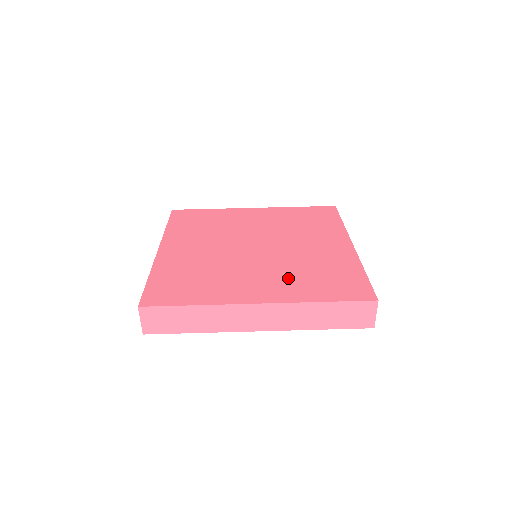
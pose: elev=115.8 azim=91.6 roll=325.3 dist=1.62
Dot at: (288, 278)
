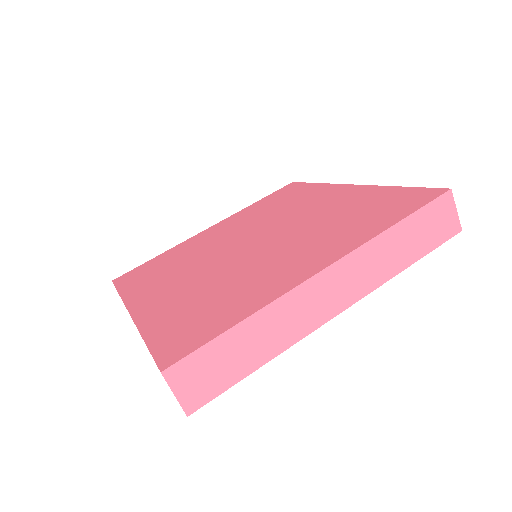
Dot at: (325, 236)
